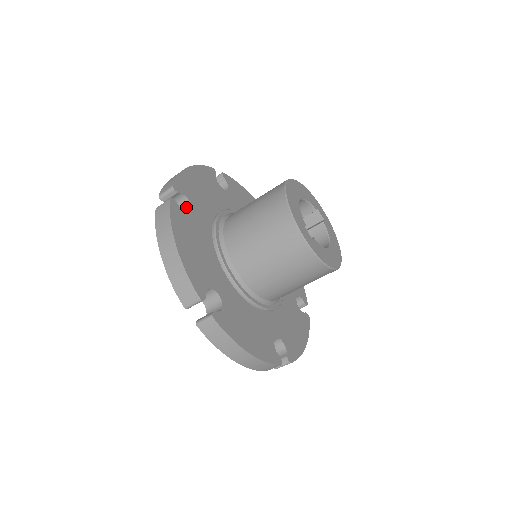
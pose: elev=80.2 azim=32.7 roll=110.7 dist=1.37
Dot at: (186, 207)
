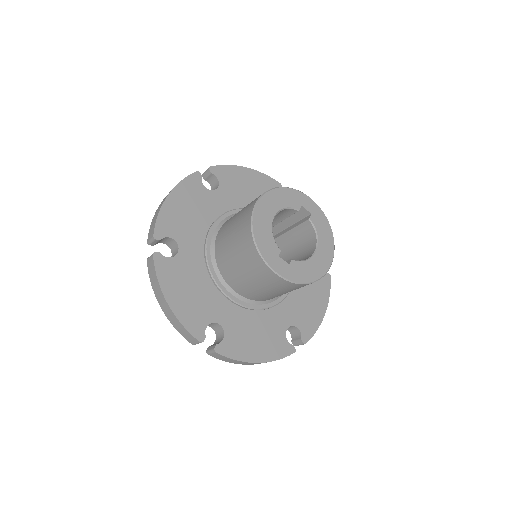
Dot at: (174, 244)
